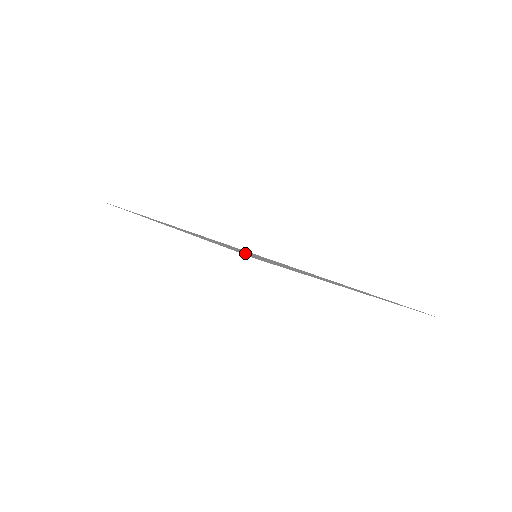
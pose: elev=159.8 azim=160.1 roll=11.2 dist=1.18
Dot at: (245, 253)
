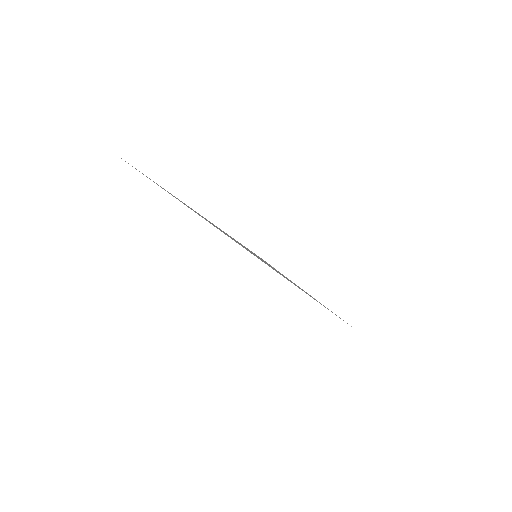
Dot at: (250, 251)
